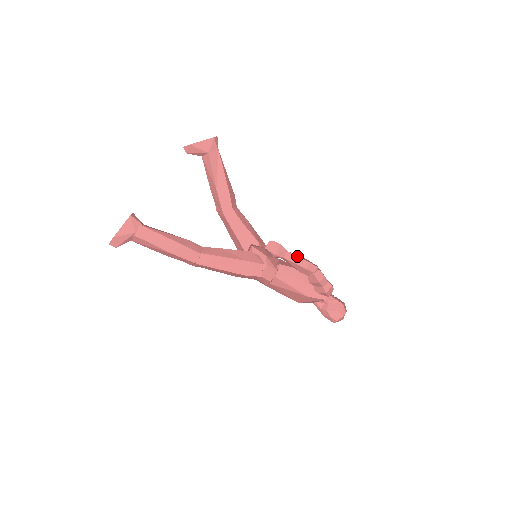
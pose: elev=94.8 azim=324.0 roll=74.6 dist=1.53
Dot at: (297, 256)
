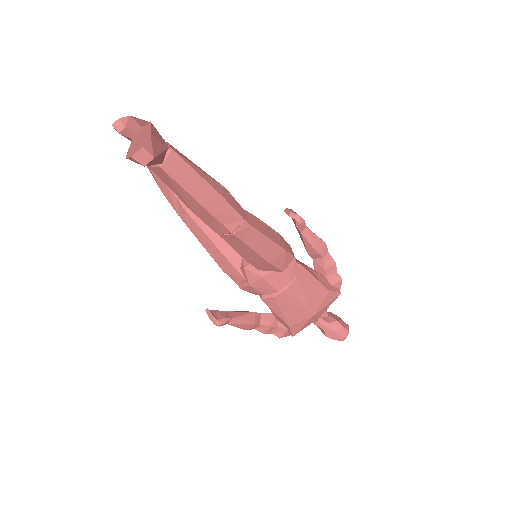
Dot at: occluded
